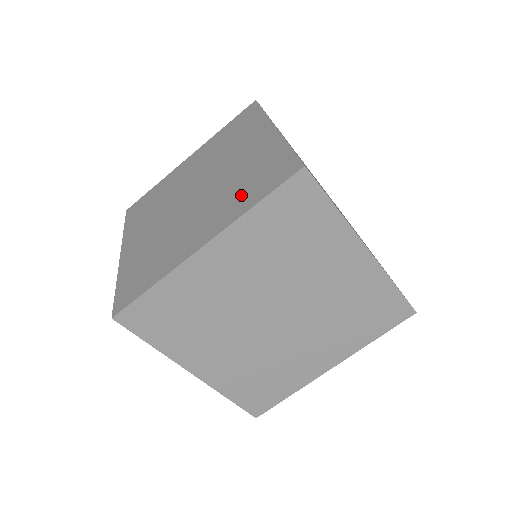
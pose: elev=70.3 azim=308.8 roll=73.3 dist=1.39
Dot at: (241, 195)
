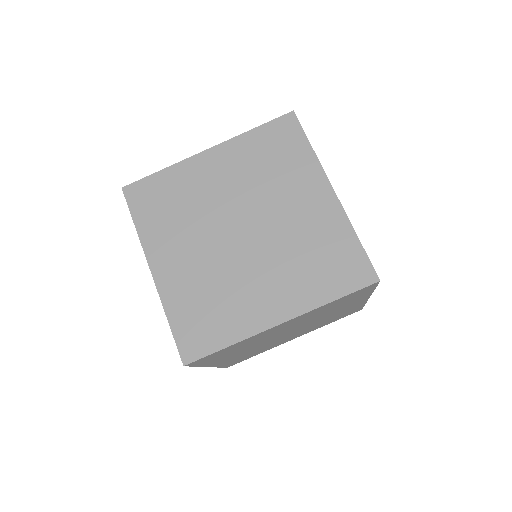
Dot at: occluded
